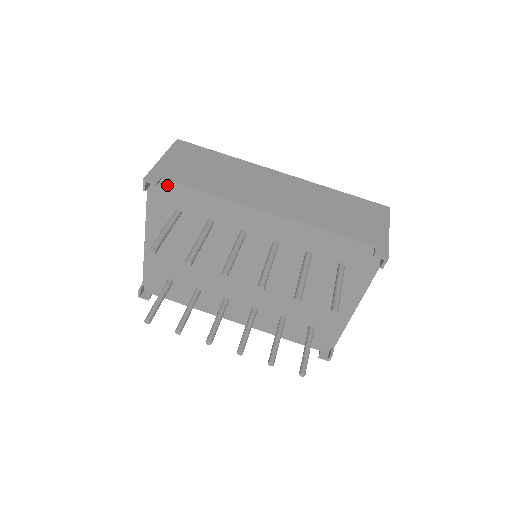
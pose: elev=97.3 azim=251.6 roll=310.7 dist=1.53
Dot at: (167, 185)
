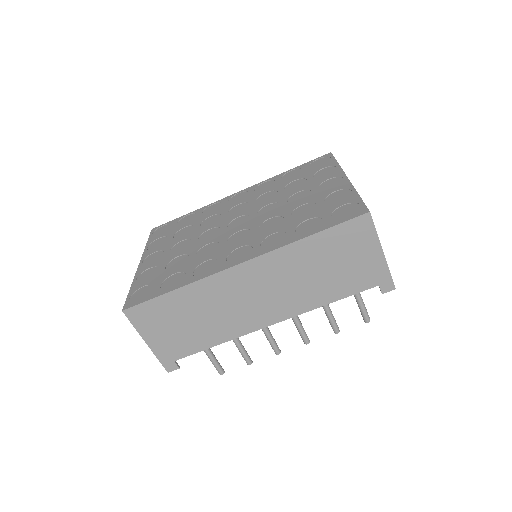
Dot at: occluded
